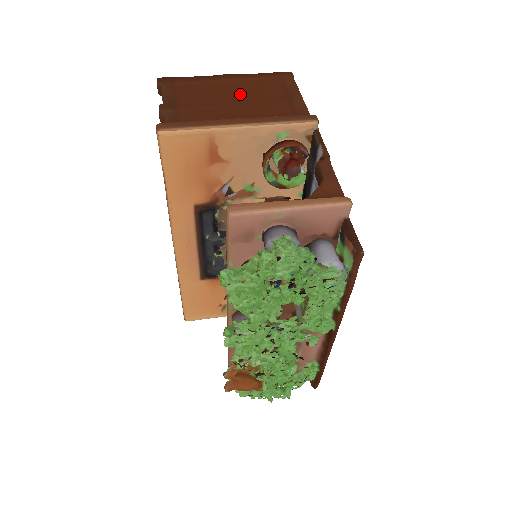
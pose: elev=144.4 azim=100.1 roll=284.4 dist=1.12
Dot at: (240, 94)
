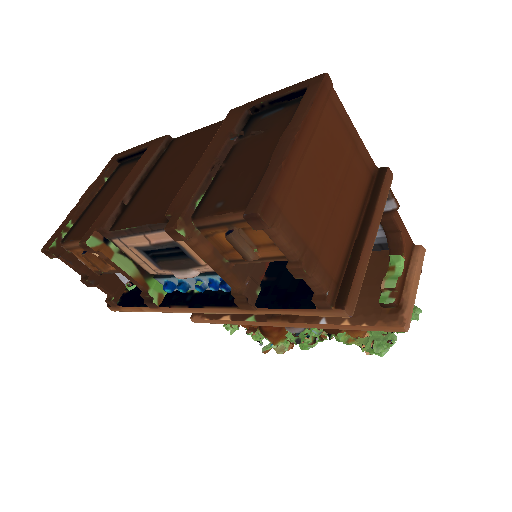
Dot at: (328, 169)
